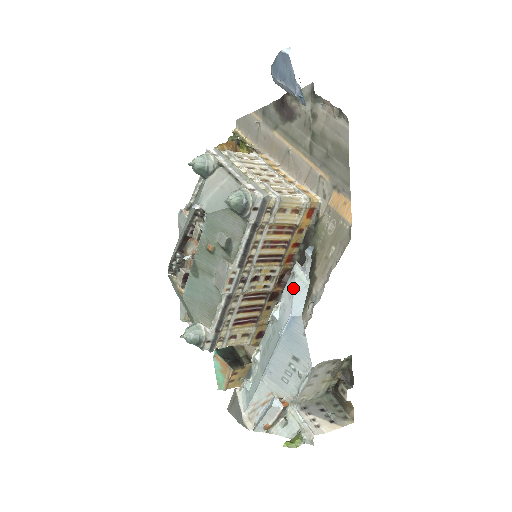
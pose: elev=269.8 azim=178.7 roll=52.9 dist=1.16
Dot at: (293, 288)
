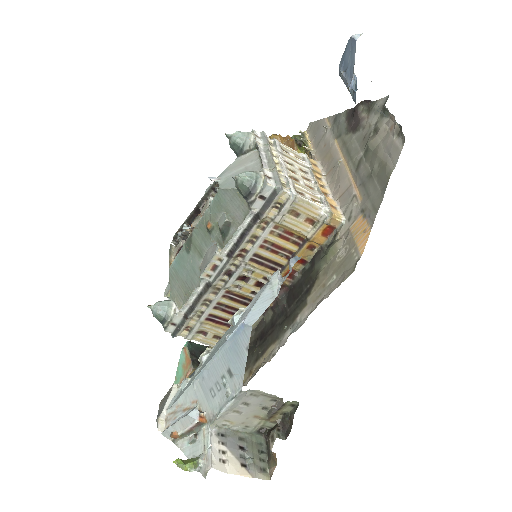
Dot at: (260, 294)
